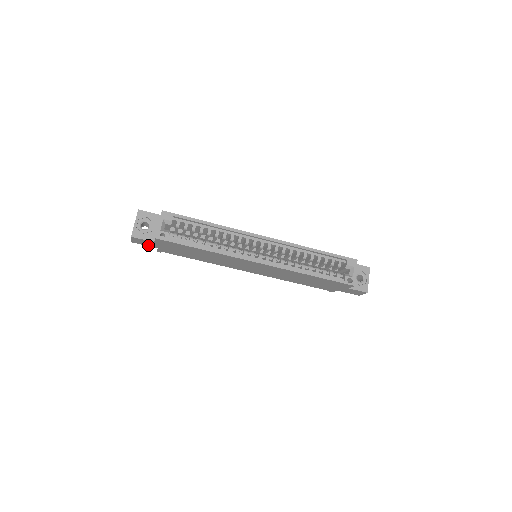
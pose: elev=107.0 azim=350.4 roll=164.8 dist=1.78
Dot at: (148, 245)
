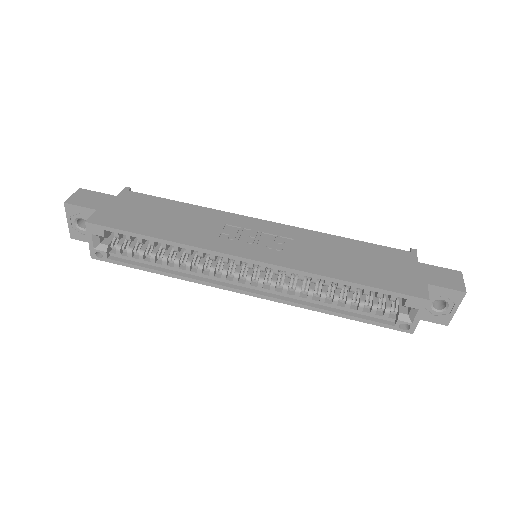
Dot at: occluded
